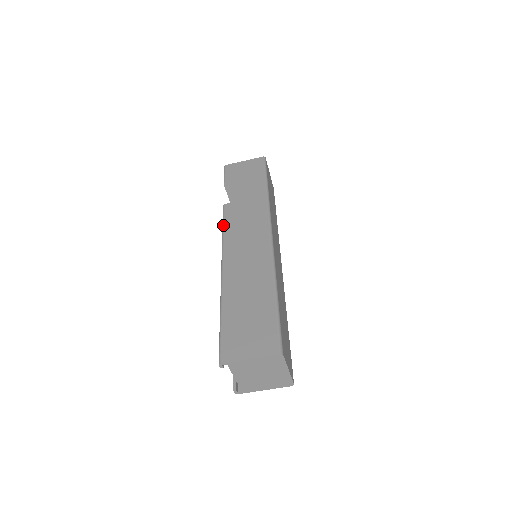
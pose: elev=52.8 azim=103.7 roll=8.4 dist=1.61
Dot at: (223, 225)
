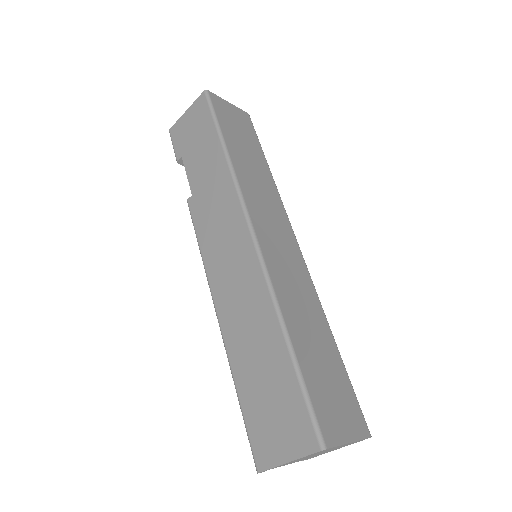
Dot at: (196, 237)
